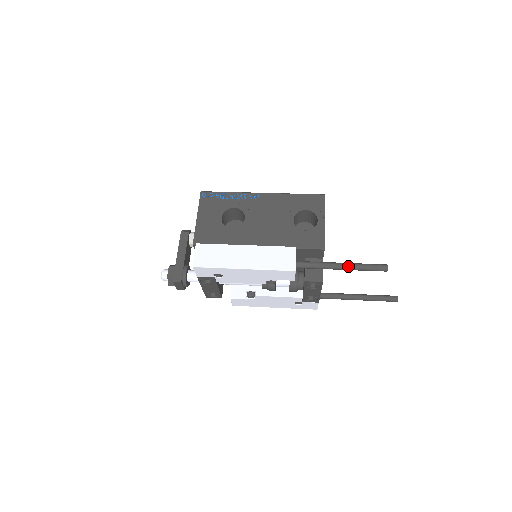
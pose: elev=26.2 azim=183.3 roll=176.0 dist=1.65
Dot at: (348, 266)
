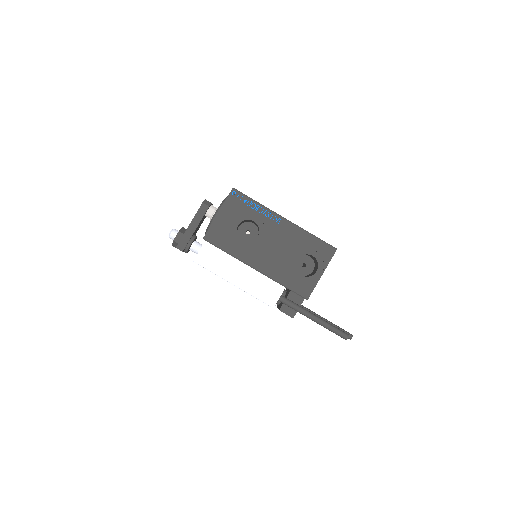
Dot at: (318, 321)
